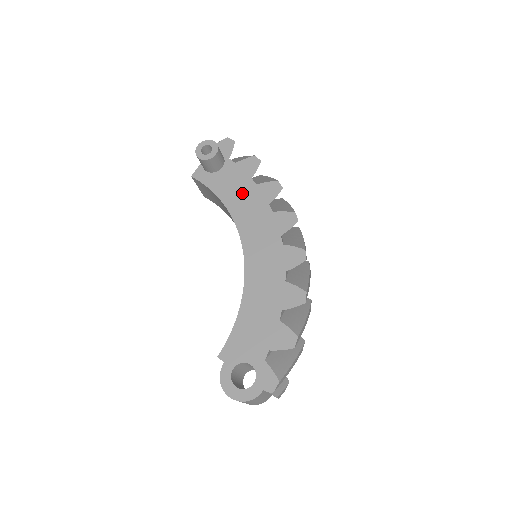
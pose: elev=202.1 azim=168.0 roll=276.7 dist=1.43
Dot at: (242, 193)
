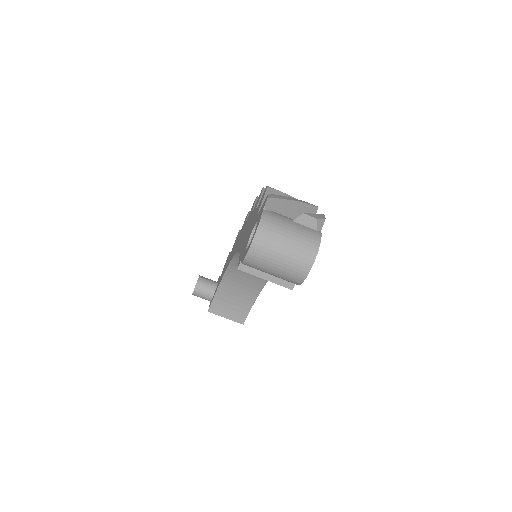
Dot at: occluded
